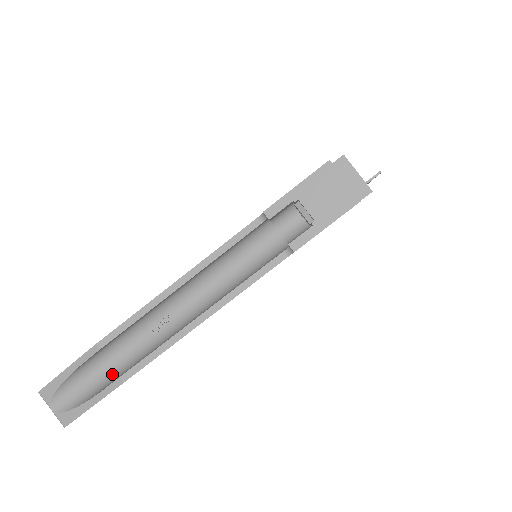
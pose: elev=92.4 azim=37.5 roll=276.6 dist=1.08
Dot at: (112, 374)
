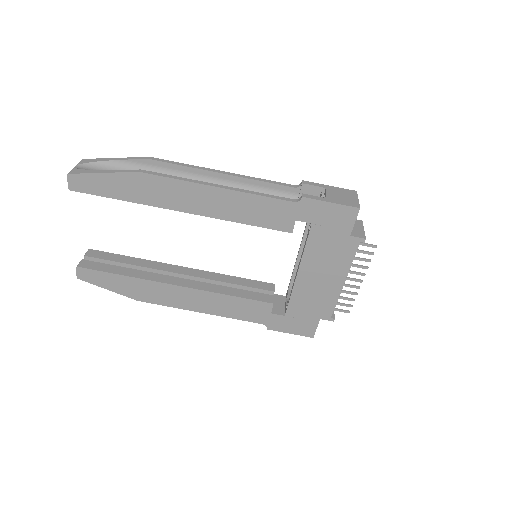
Dot at: occluded
